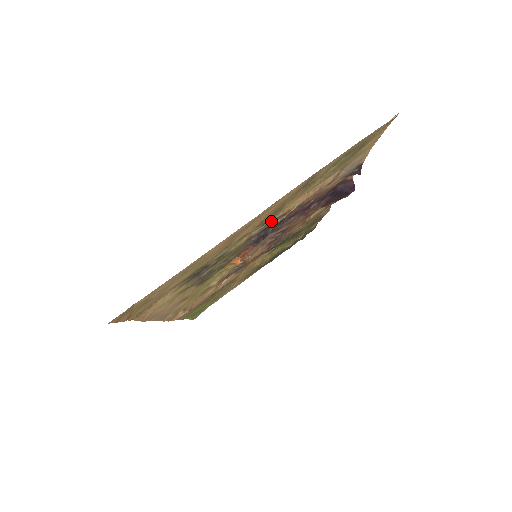
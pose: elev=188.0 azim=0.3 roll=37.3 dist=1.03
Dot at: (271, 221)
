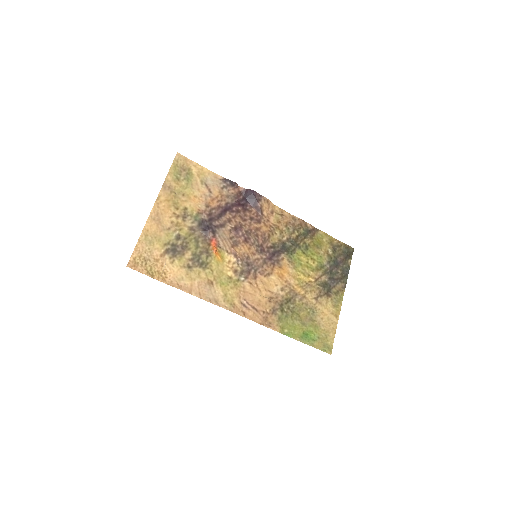
Dot at: (195, 218)
